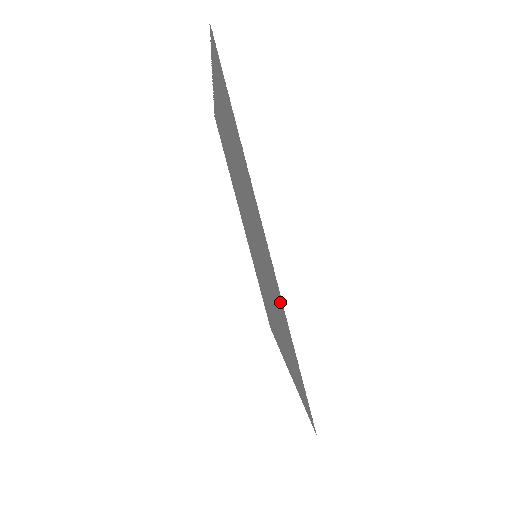
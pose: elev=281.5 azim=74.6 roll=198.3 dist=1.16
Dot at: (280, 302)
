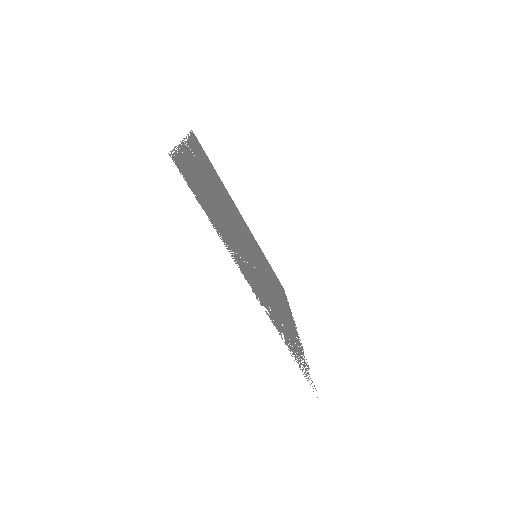
Dot at: (275, 324)
